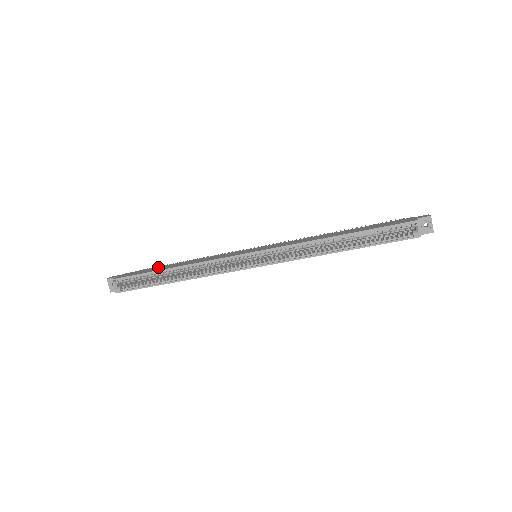
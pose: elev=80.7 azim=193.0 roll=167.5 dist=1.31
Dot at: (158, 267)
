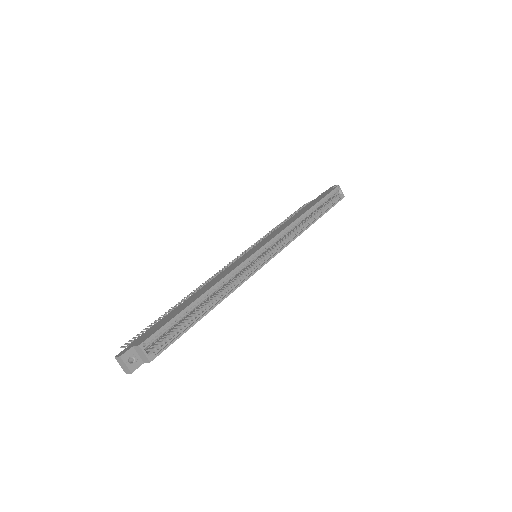
Dot at: (170, 313)
